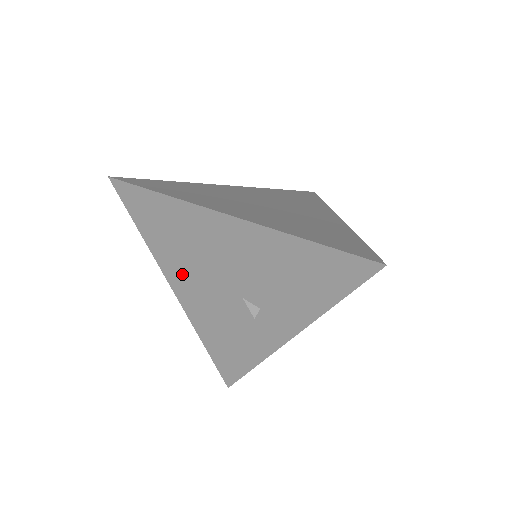
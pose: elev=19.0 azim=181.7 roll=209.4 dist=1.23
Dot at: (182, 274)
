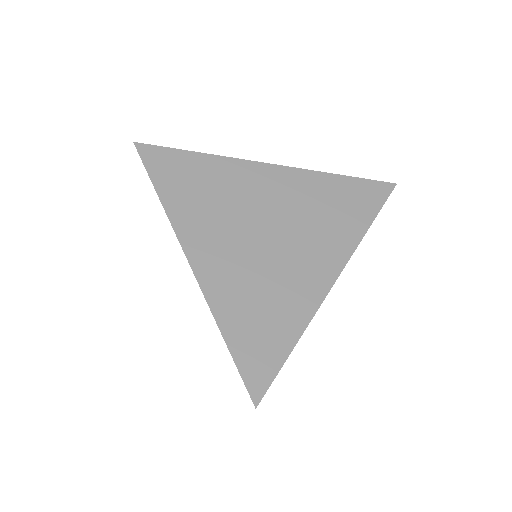
Dot at: occluded
